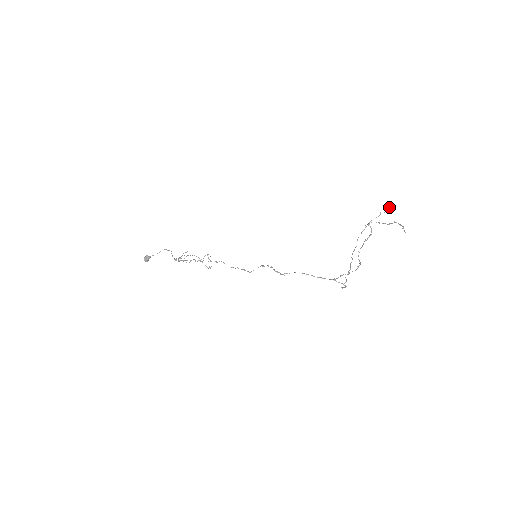
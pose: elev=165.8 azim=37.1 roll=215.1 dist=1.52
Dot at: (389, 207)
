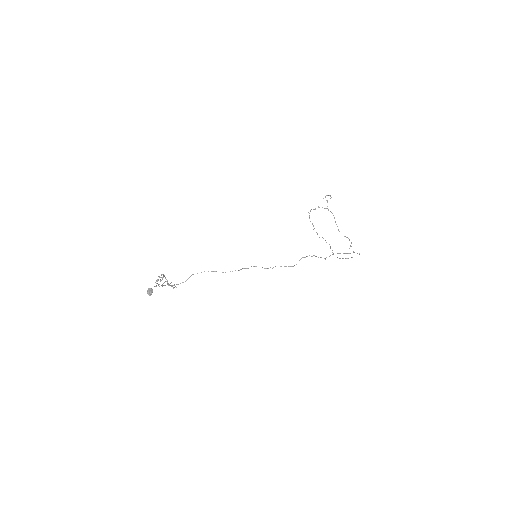
Dot at: (330, 195)
